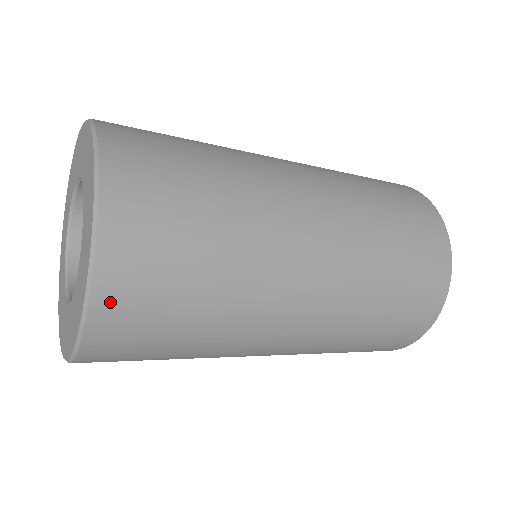
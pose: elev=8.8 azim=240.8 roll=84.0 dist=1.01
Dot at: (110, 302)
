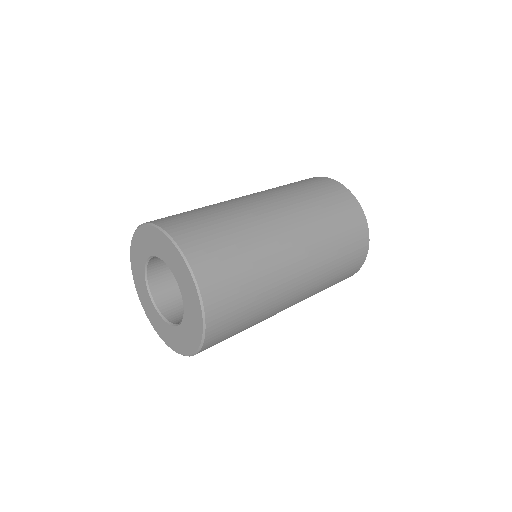
Dot at: (214, 313)
